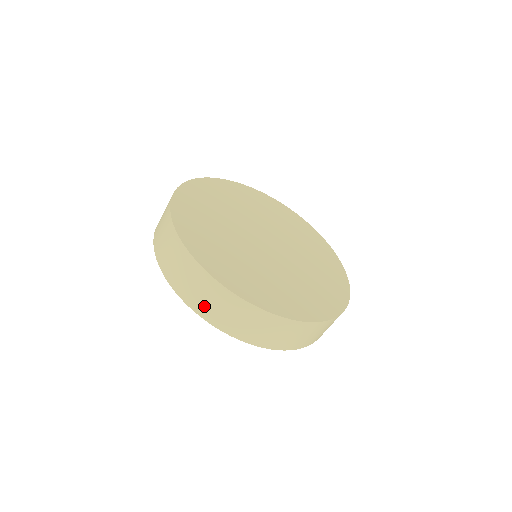
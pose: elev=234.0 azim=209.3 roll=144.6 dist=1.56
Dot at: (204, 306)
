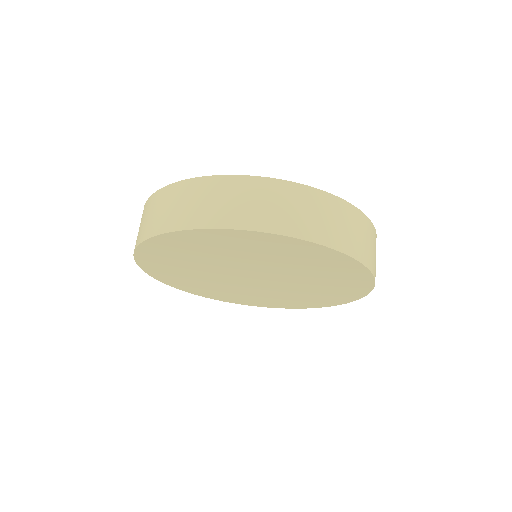
Dot at: occluded
